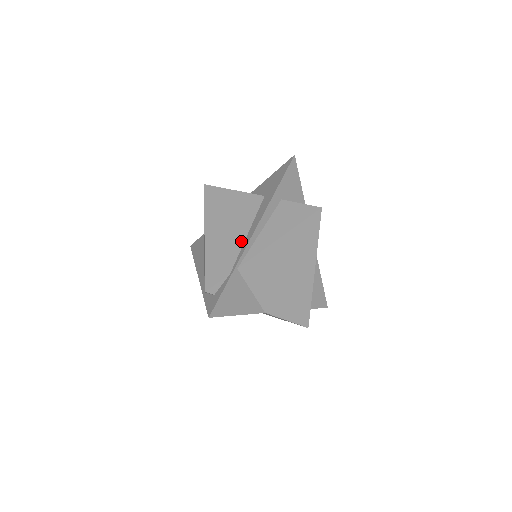
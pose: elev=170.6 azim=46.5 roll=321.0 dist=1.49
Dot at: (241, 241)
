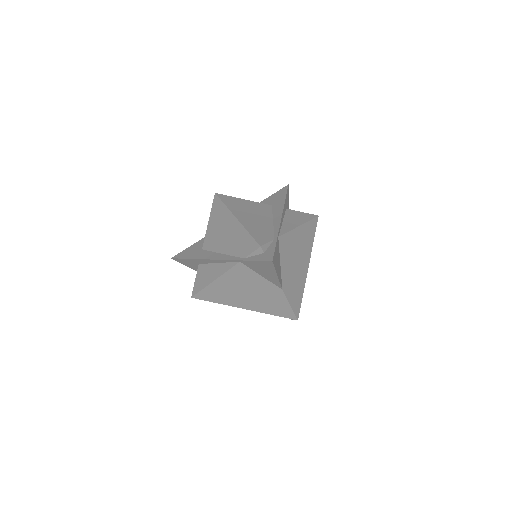
Dot at: (271, 224)
